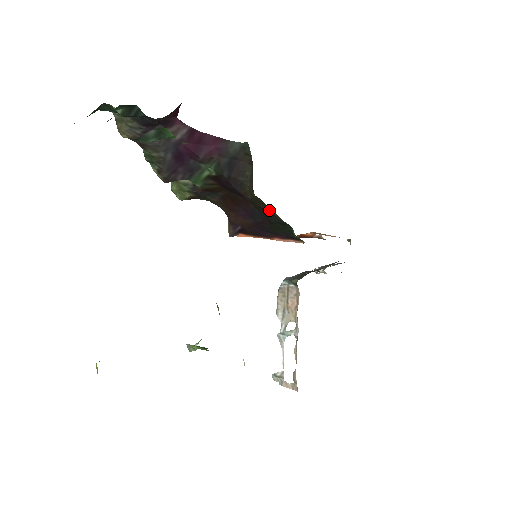
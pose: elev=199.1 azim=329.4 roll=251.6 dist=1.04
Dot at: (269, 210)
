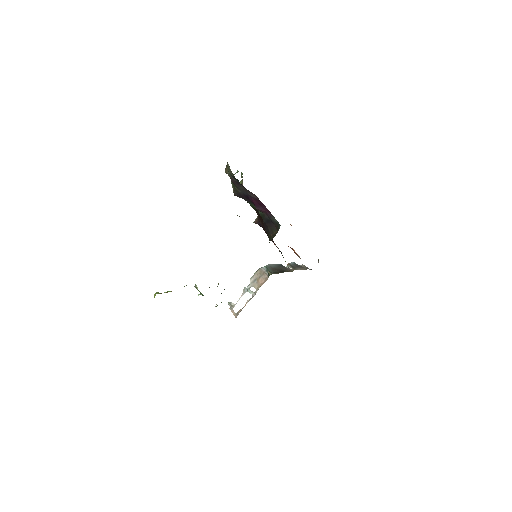
Dot at: occluded
